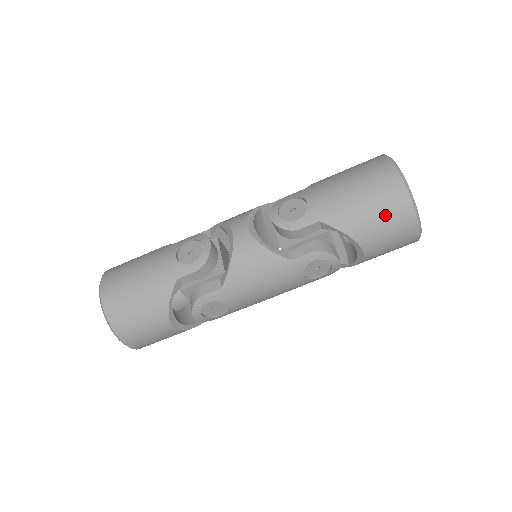
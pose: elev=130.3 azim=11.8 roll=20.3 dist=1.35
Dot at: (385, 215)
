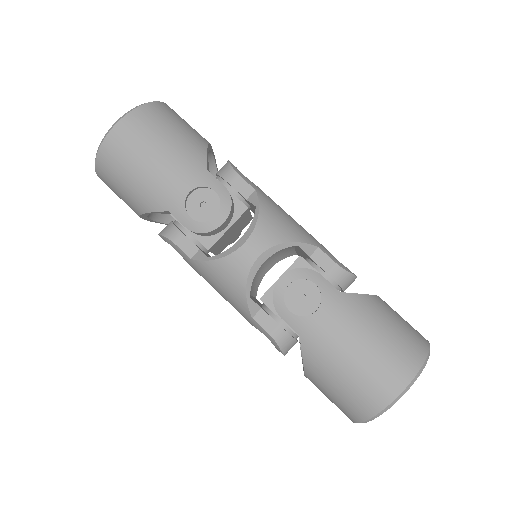
Dot at: (341, 397)
